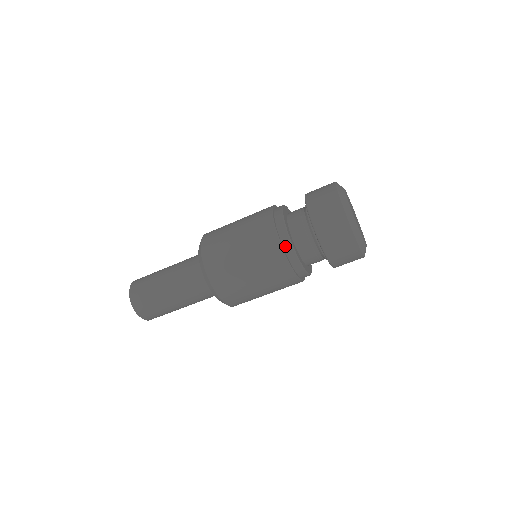
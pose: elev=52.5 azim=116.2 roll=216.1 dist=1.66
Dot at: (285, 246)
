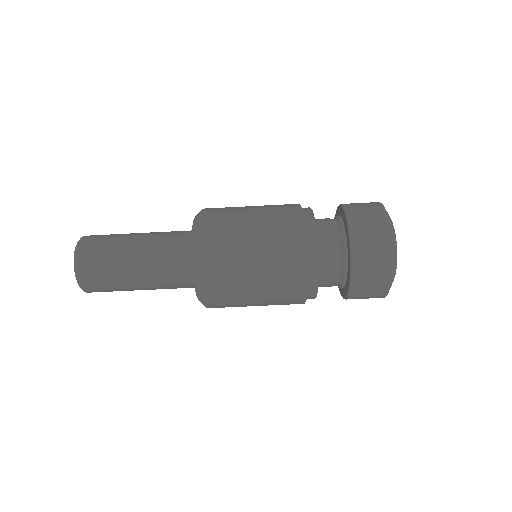
Dot at: (305, 212)
